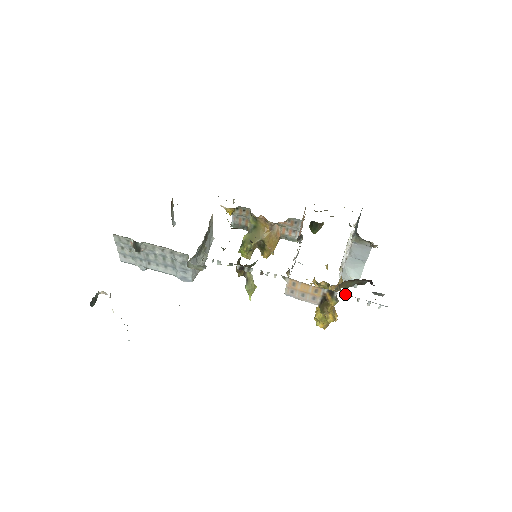
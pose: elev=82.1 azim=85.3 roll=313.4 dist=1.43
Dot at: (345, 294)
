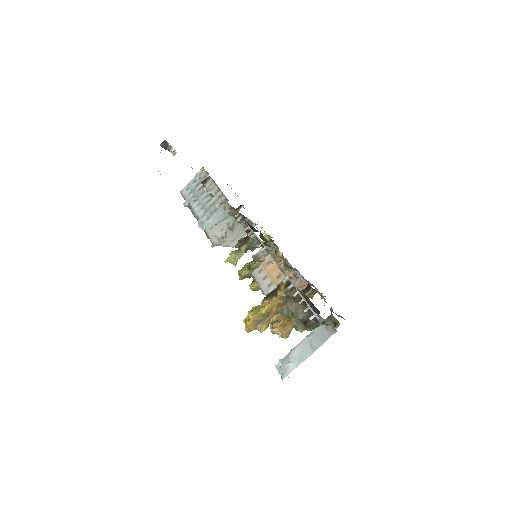
Dot at: (297, 290)
